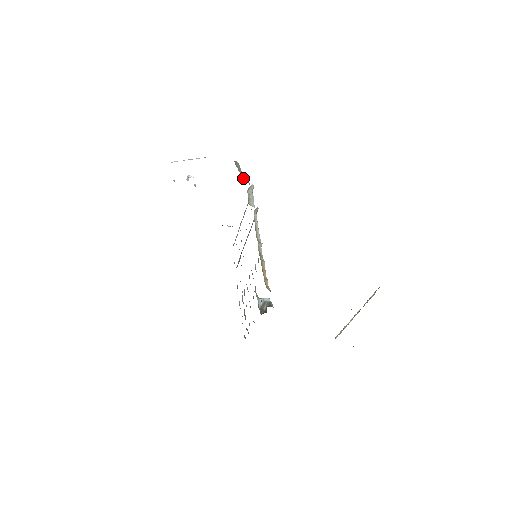
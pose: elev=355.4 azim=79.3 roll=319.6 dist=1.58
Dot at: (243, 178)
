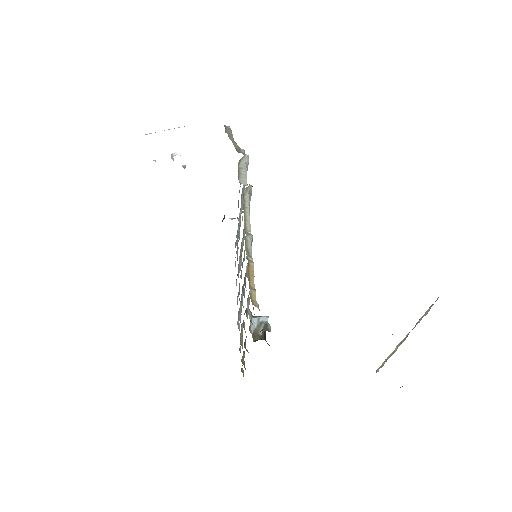
Dot at: occluded
